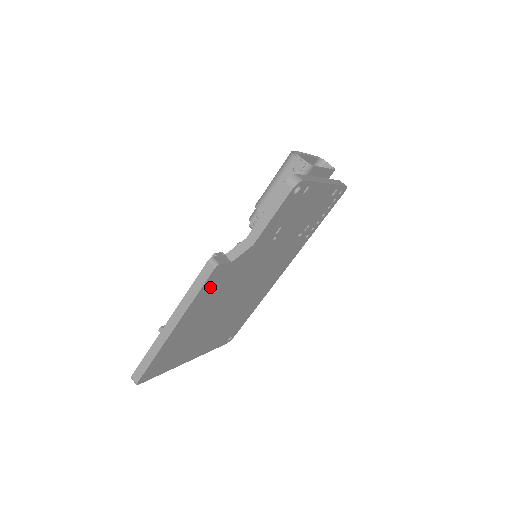
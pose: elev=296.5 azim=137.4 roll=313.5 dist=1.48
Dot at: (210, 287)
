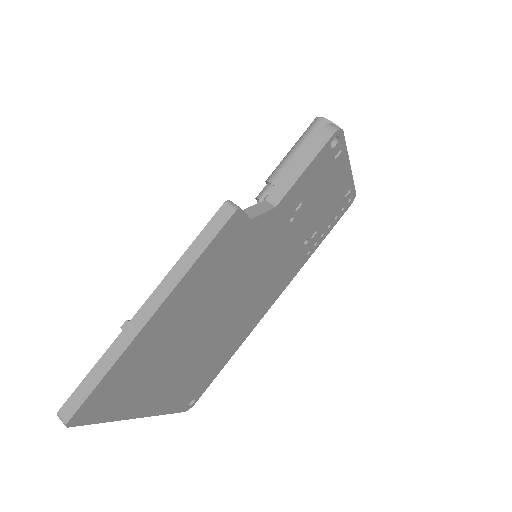
Dot at: (216, 253)
